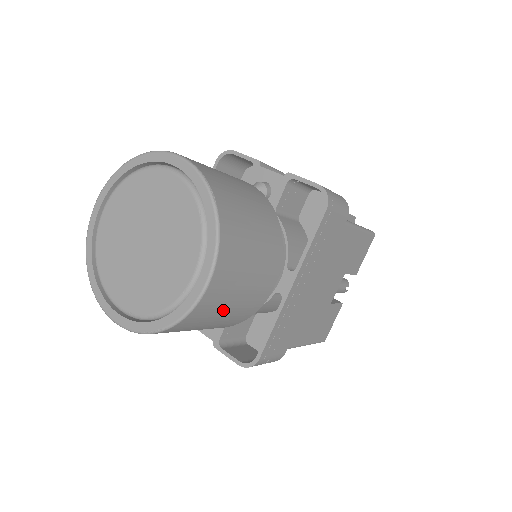
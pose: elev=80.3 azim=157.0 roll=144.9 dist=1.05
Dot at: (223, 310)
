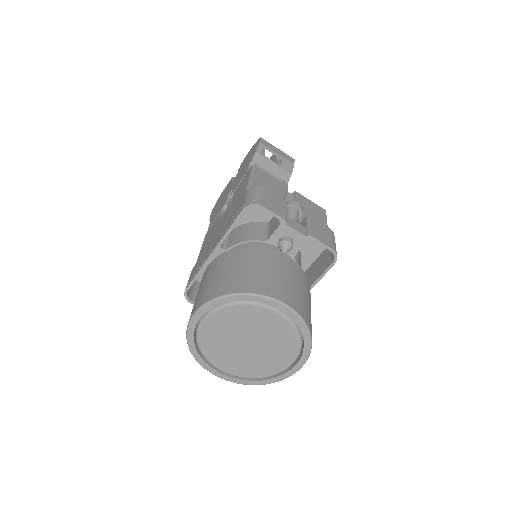
Dot at: occluded
